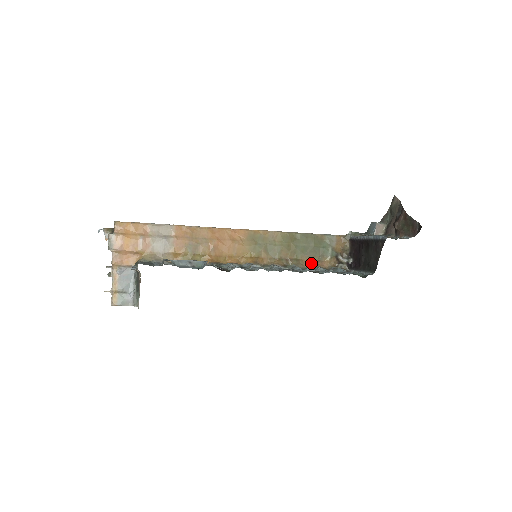
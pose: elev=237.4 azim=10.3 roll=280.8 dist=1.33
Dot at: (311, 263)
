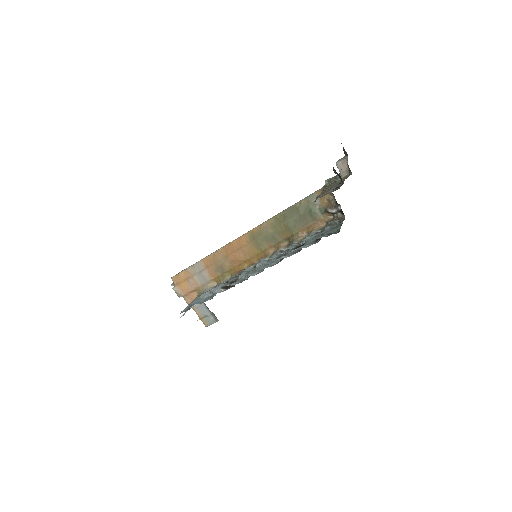
Dot at: (308, 230)
